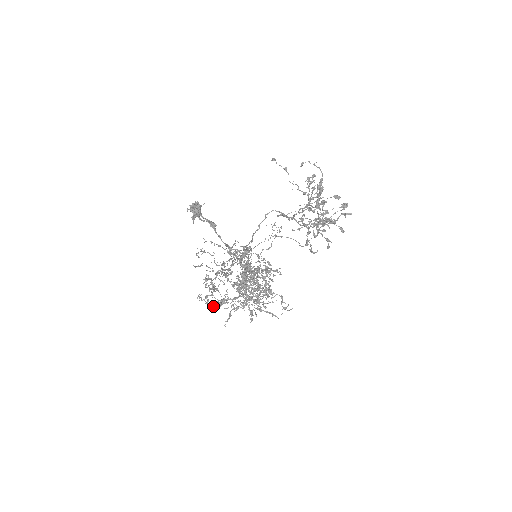
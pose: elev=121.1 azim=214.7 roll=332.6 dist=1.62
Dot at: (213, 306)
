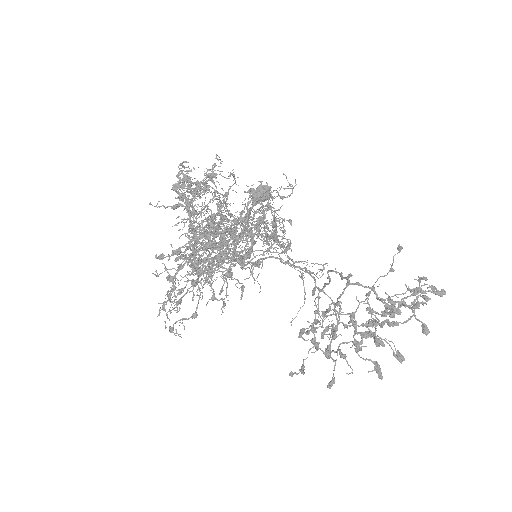
Dot at: occluded
